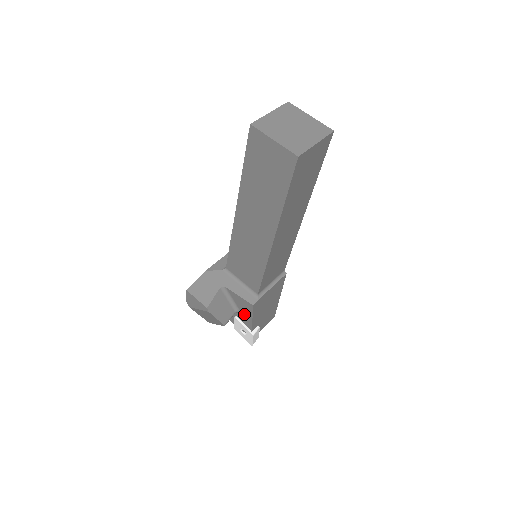
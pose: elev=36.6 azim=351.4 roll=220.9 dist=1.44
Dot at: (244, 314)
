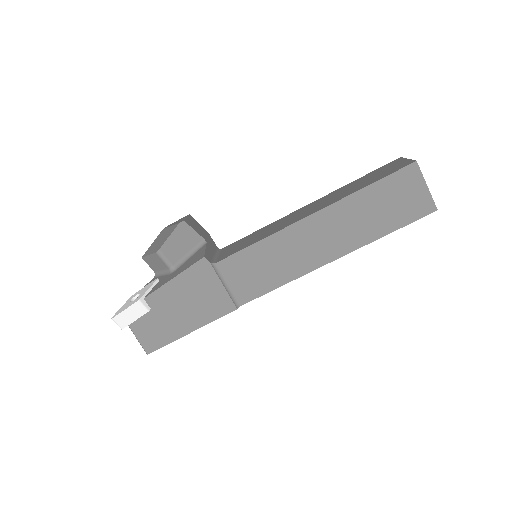
Dot at: (174, 273)
